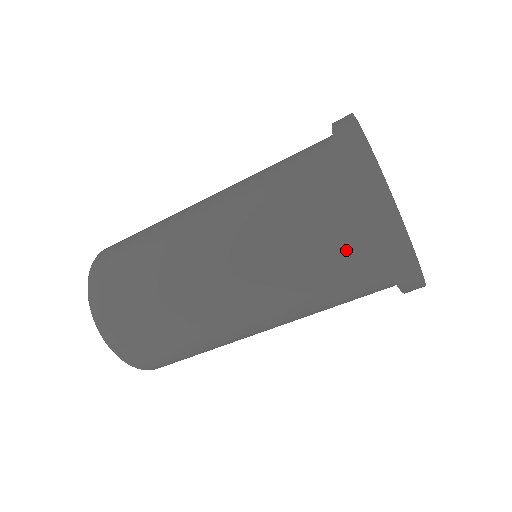
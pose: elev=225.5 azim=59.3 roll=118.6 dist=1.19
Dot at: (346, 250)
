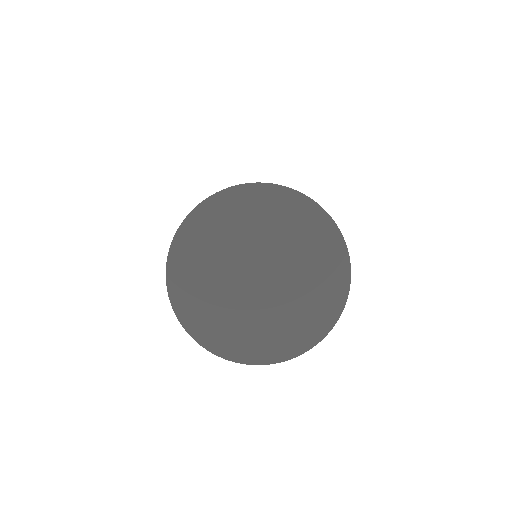
Dot at: occluded
